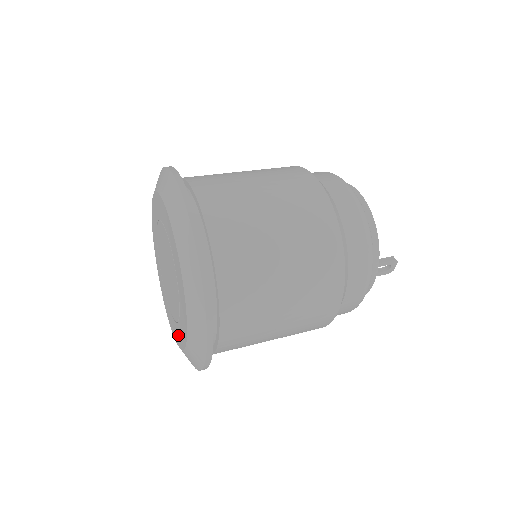
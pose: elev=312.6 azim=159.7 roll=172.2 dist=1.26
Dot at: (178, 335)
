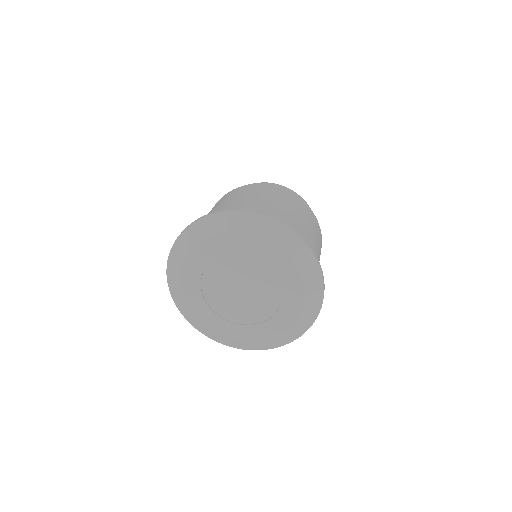
Dot at: (279, 323)
